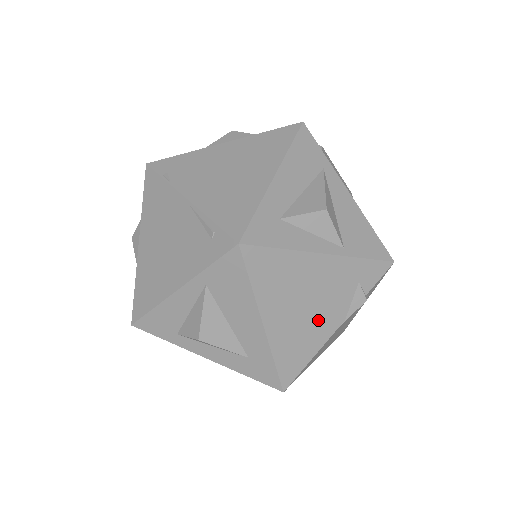
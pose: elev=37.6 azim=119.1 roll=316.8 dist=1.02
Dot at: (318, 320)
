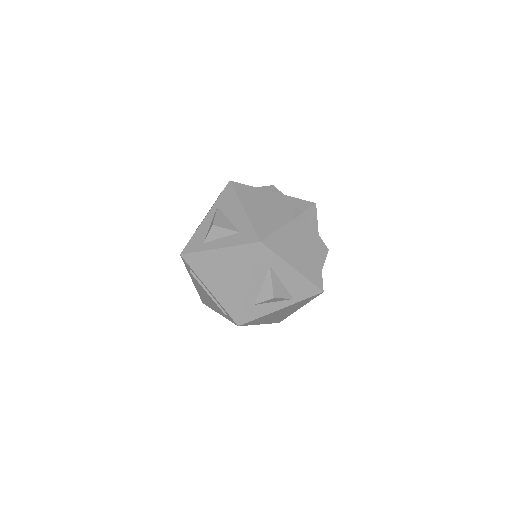
Dot at: (276, 215)
